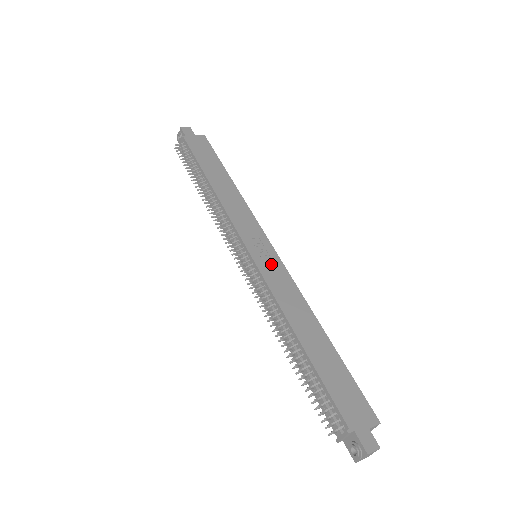
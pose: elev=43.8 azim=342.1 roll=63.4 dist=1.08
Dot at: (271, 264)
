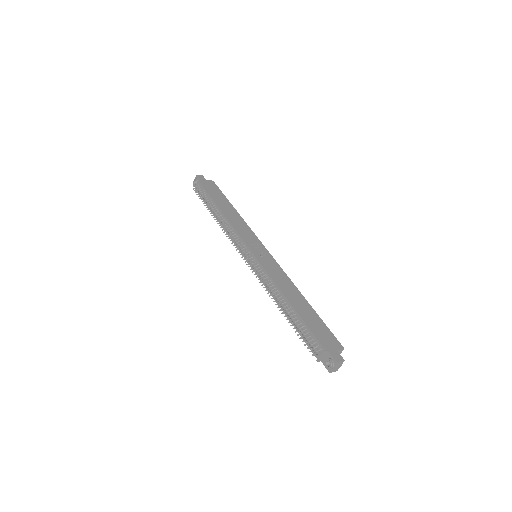
Dot at: (267, 259)
